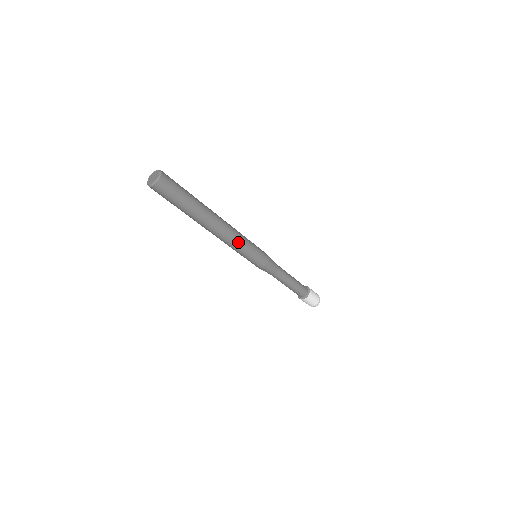
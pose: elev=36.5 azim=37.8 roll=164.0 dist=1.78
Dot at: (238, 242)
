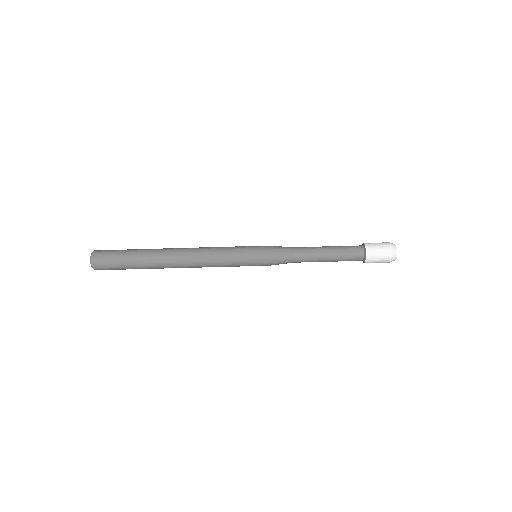
Dot at: (214, 261)
